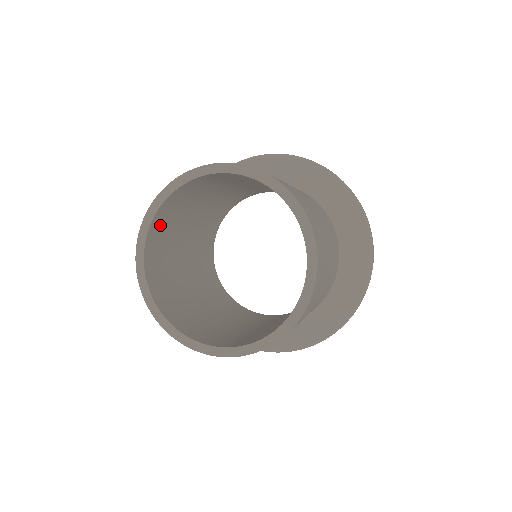
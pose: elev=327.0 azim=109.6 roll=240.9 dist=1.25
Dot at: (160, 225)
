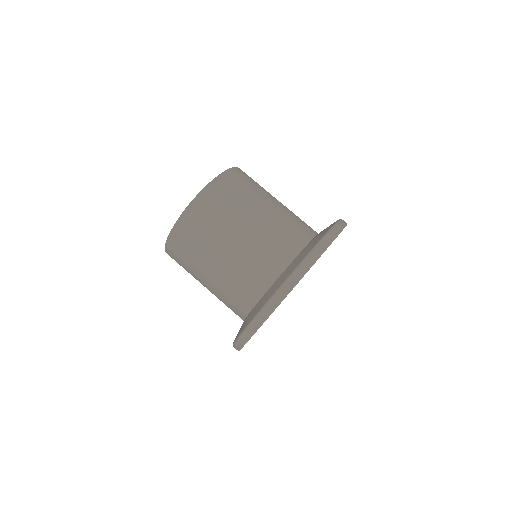
Dot at: occluded
